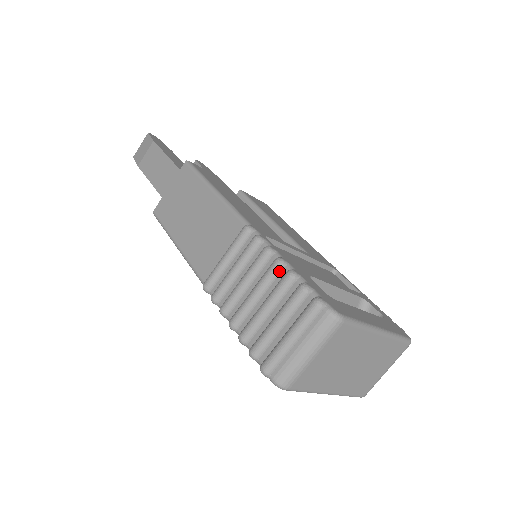
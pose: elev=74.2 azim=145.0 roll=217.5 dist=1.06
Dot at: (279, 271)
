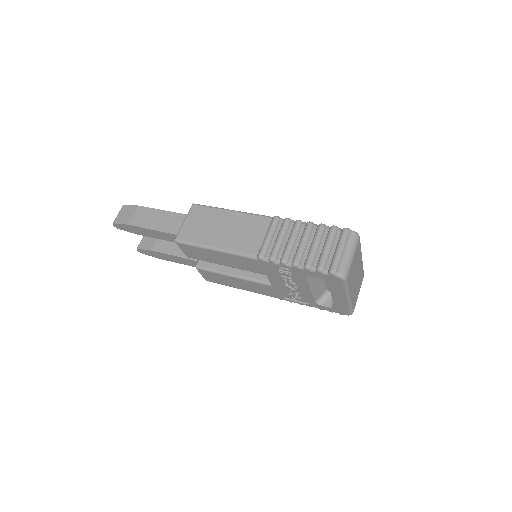
Dot at: (312, 227)
